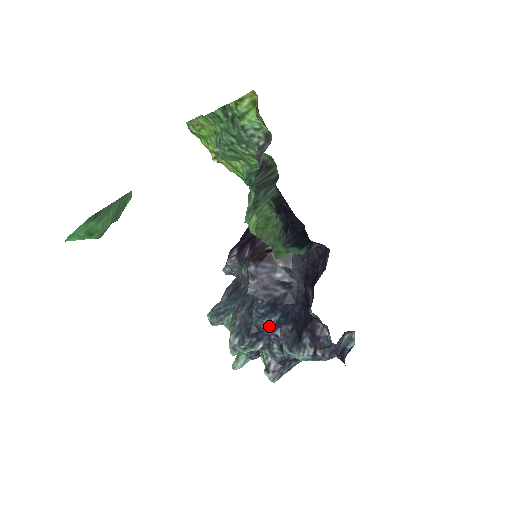
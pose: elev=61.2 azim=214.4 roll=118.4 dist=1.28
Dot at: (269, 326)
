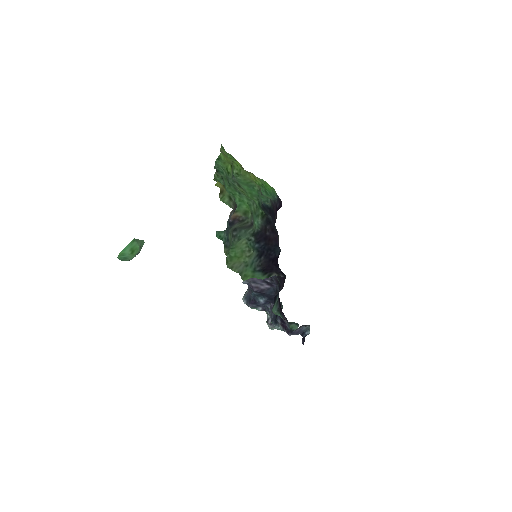
Dot at: (261, 302)
